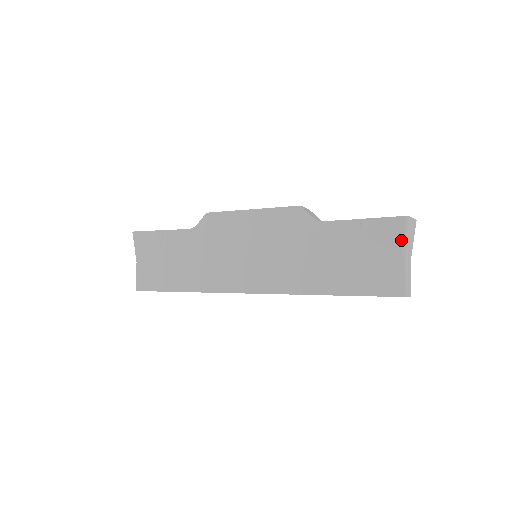
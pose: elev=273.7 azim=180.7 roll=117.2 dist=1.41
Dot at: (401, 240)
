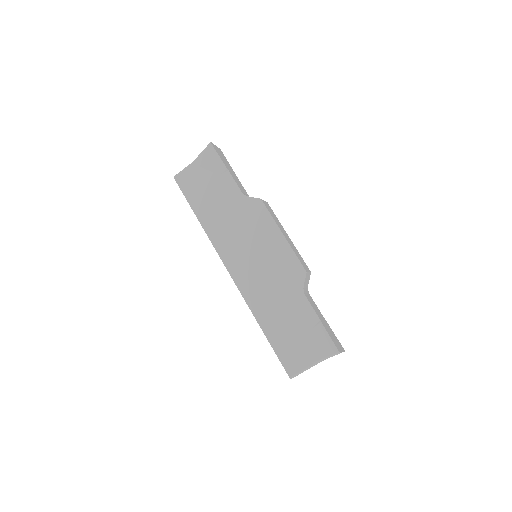
Dot at: (322, 356)
